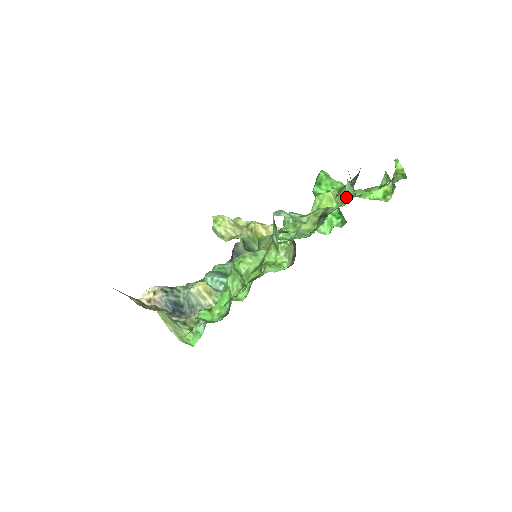
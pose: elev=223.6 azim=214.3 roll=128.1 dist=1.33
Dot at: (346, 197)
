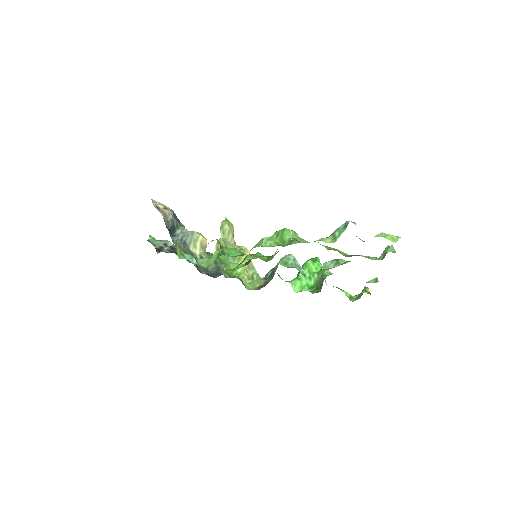
Dot at: (388, 251)
